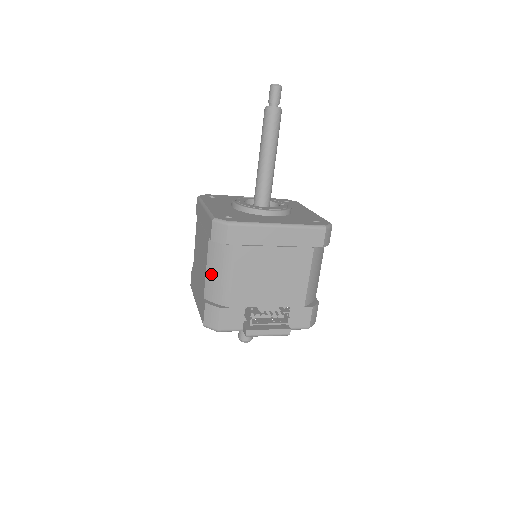
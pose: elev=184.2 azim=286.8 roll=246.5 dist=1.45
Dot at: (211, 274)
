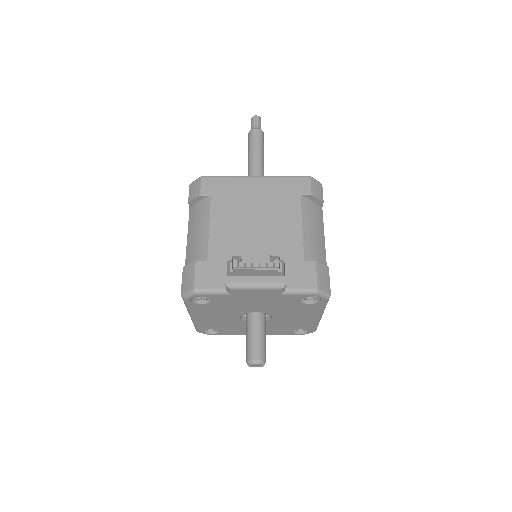
Dot at: (190, 239)
